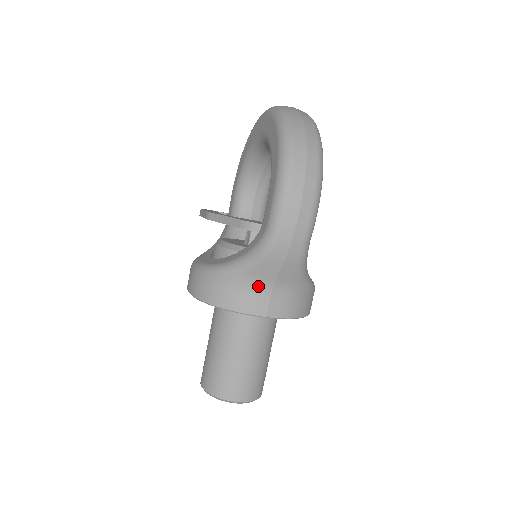
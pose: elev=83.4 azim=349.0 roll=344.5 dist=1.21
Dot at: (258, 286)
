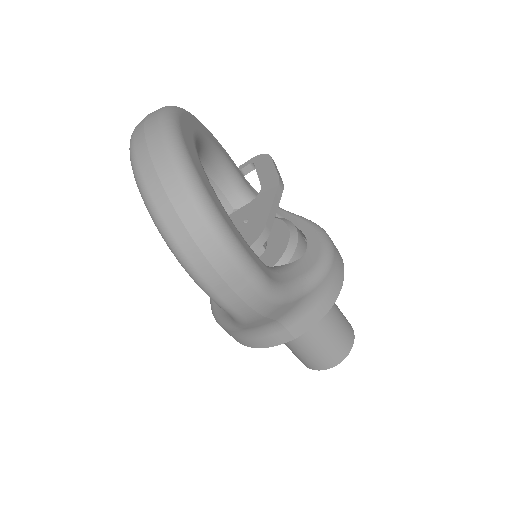
Dot at: (265, 328)
